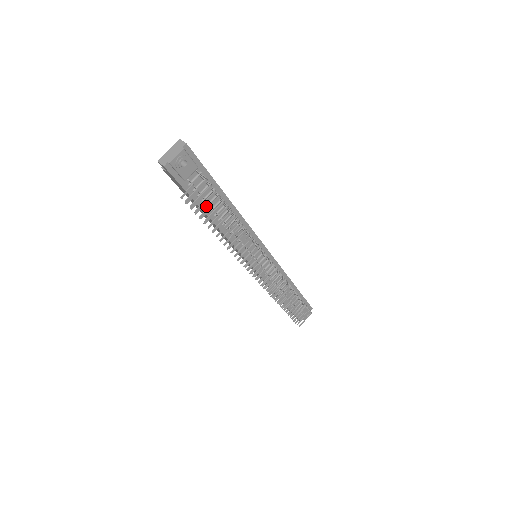
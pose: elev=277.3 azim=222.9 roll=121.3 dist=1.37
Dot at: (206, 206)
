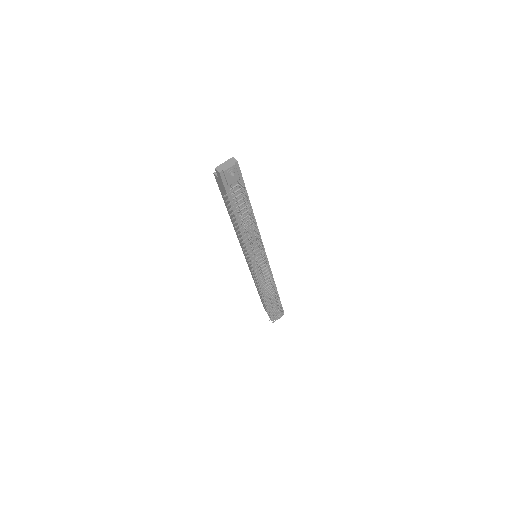
Dot at: (236, 207)
